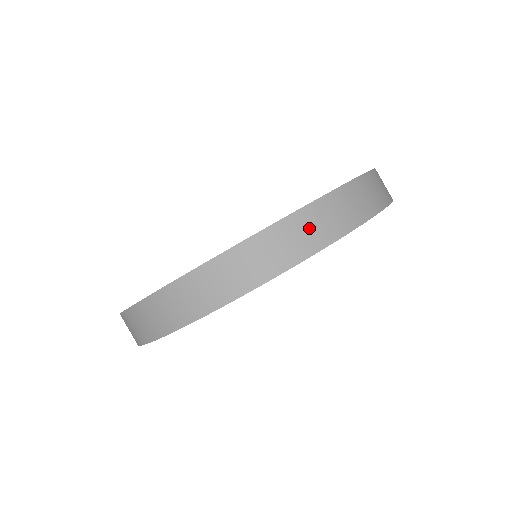
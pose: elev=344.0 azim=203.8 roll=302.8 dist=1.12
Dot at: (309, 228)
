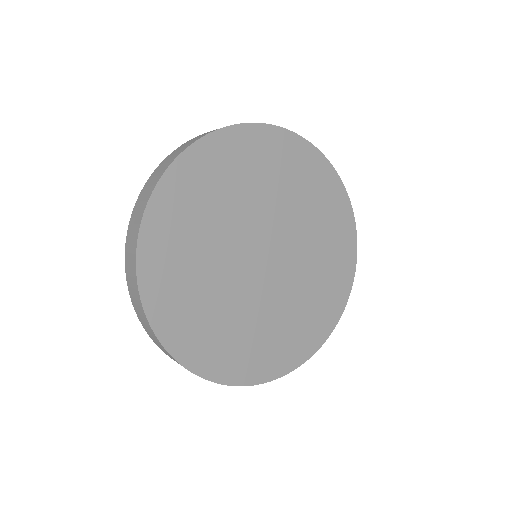
Dot at: occluded
